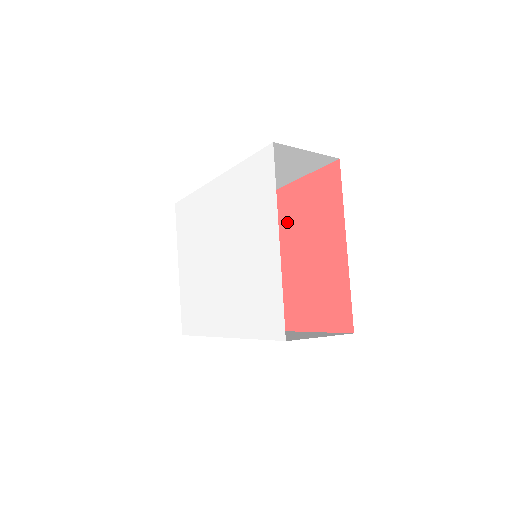
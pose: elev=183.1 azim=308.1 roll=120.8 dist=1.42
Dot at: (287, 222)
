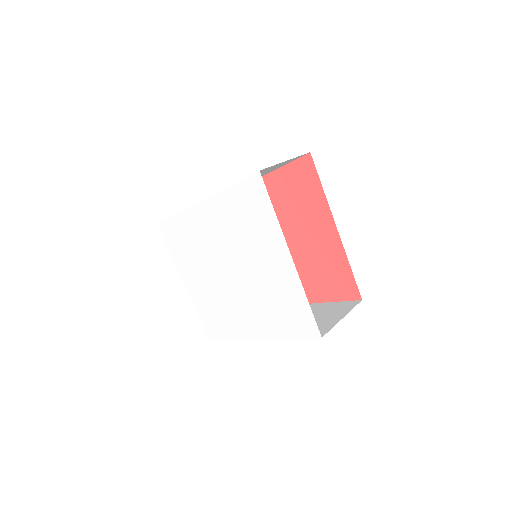
Dot at: occluded
